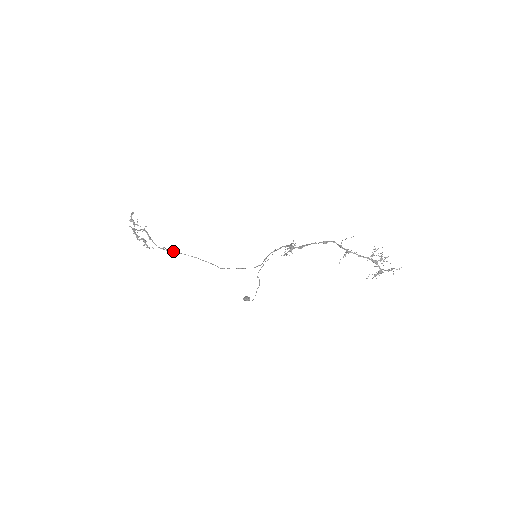
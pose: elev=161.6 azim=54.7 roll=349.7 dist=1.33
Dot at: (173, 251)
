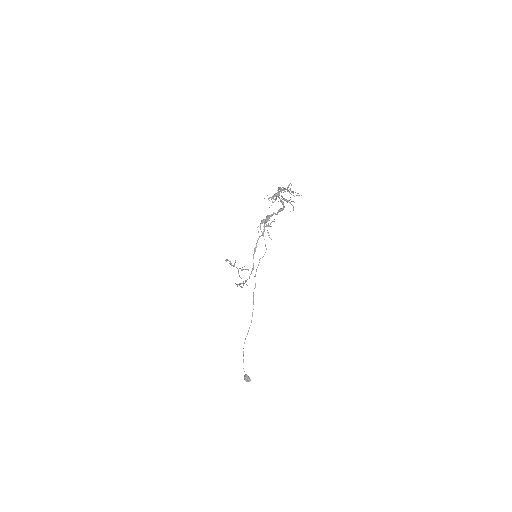
Dot at: occluded
